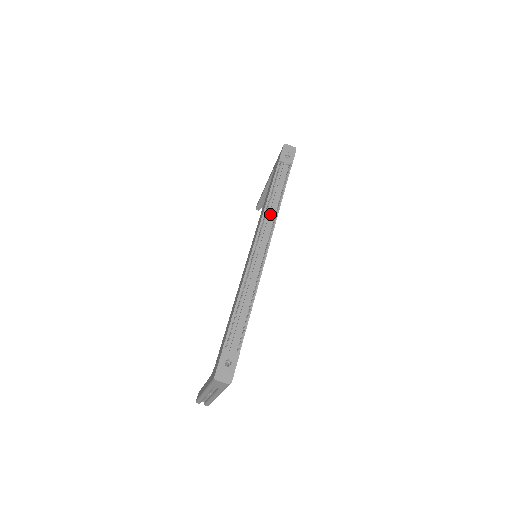
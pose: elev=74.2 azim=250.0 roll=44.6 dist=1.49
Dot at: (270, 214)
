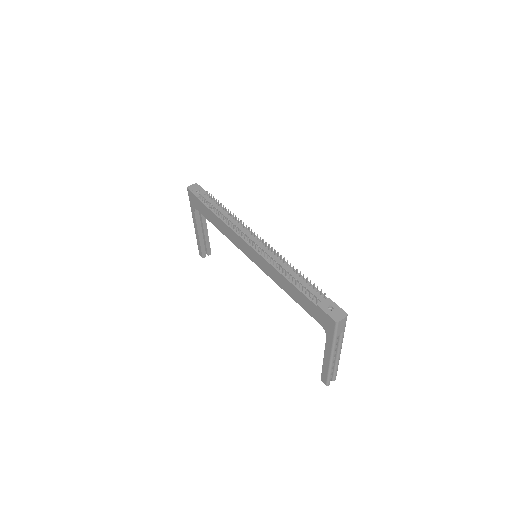
Dot at: (235, 224)
